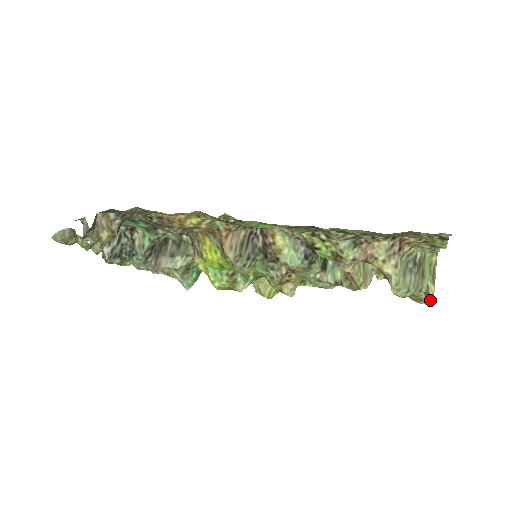
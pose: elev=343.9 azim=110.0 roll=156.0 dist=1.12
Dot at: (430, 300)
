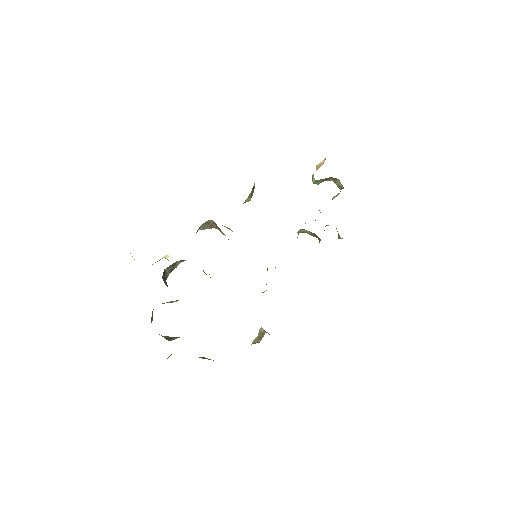
Dot at: occluded
